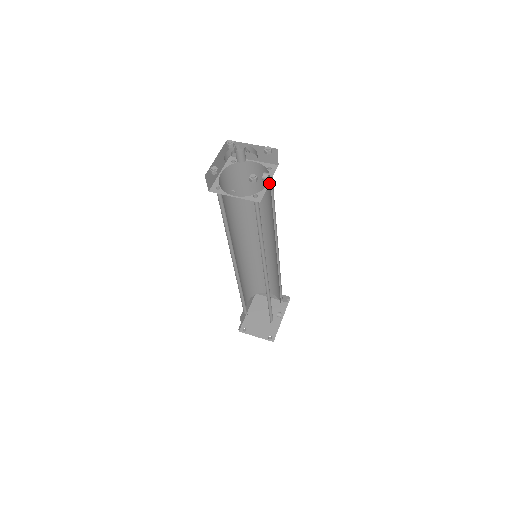
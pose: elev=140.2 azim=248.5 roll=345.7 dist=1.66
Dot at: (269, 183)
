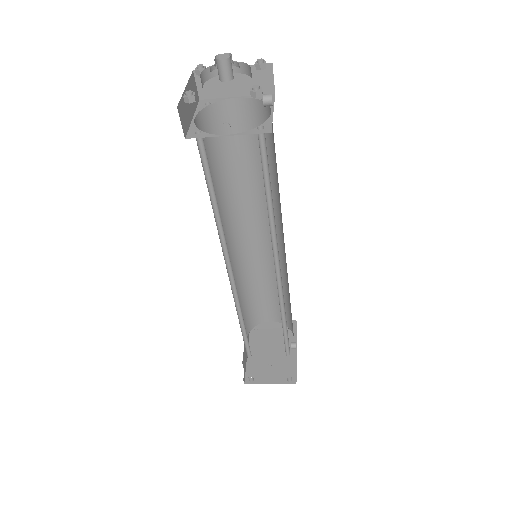
Dot at: occluded
